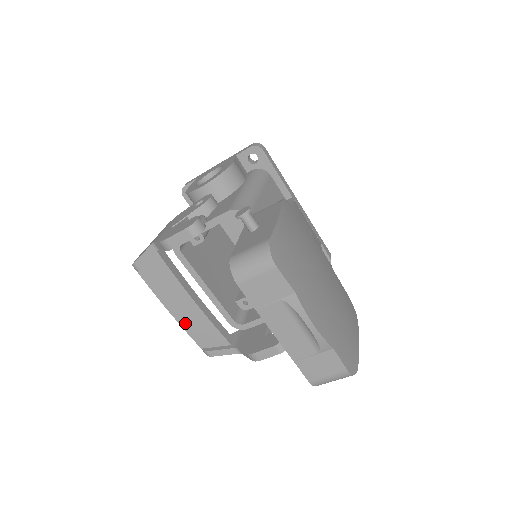
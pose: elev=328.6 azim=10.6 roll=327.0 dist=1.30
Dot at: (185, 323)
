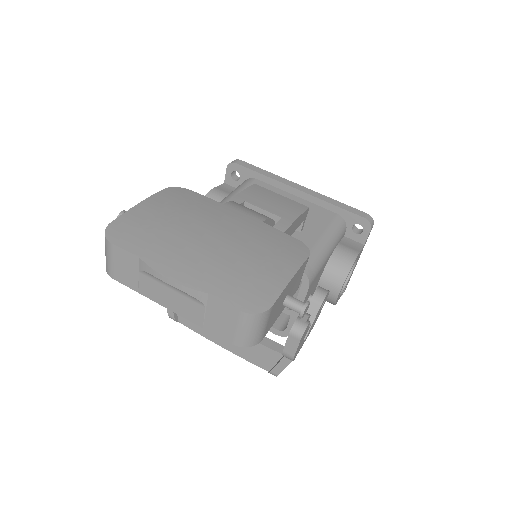
Dot at: (239, 352)
